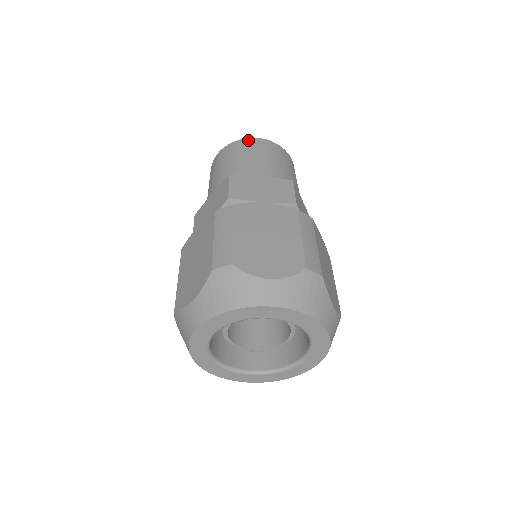
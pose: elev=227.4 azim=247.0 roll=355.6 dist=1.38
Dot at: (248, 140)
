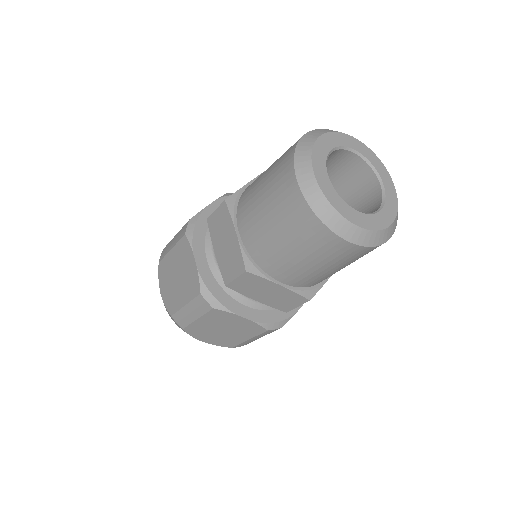
Dot at: occluded
